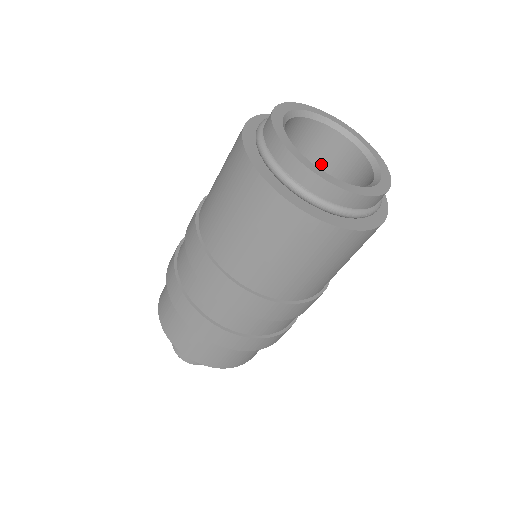
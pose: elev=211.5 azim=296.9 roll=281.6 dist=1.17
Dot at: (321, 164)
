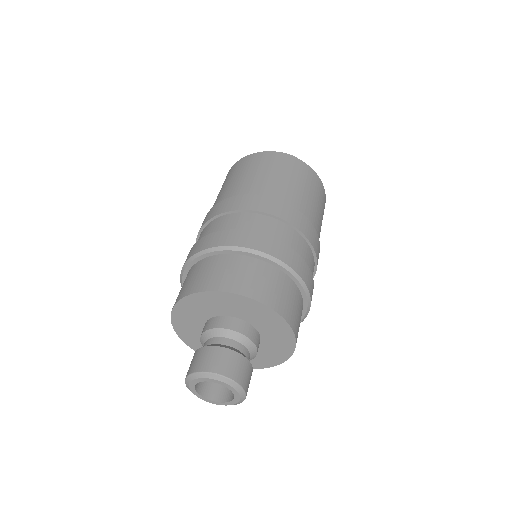
Dot at: occluded
